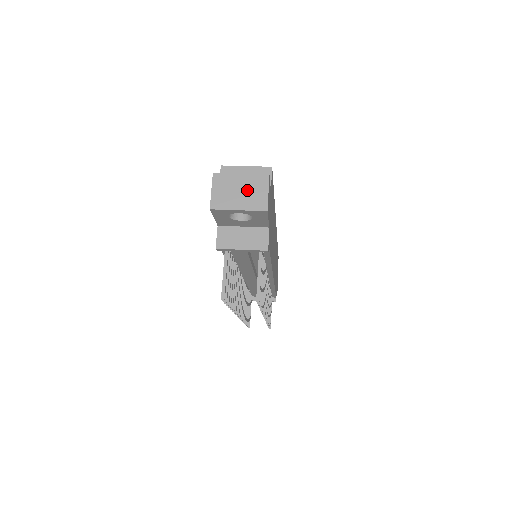
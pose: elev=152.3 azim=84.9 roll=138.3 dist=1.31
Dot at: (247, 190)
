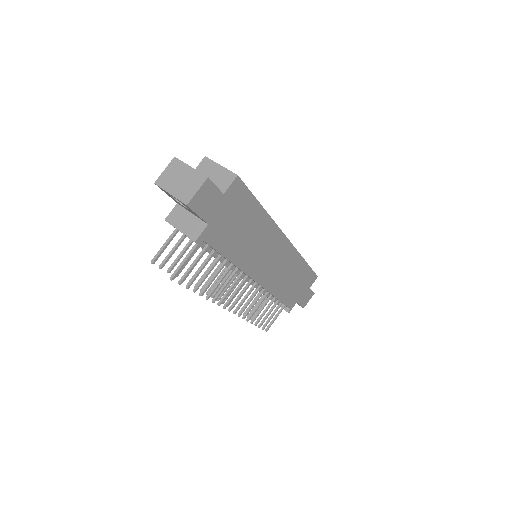
Dot at: (186, 181)
